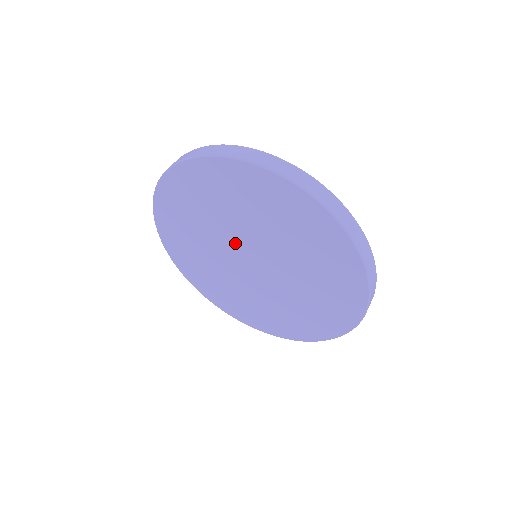
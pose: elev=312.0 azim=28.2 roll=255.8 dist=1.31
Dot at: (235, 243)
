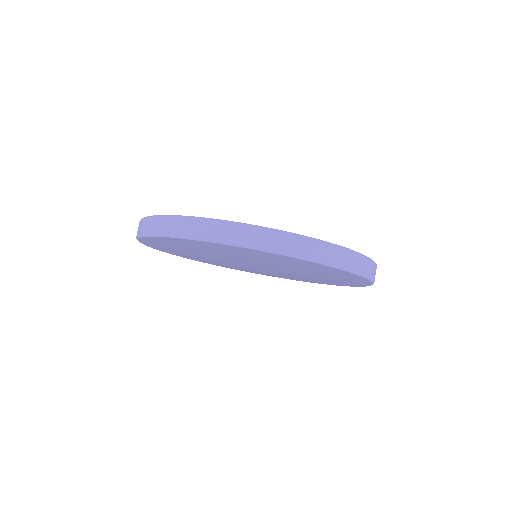
Dot at: (233, 261)
